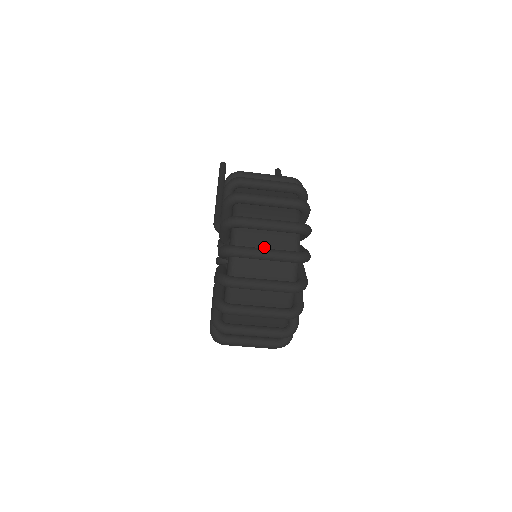
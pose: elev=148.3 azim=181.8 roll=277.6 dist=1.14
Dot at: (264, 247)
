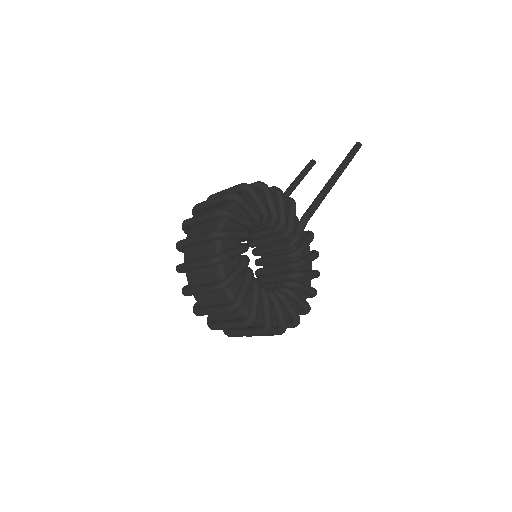
Dot at: occluded
